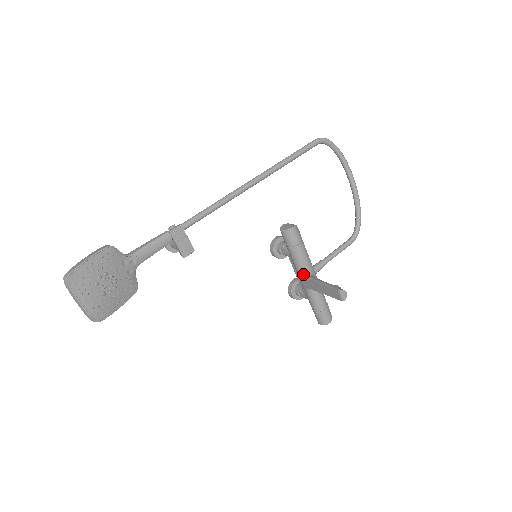
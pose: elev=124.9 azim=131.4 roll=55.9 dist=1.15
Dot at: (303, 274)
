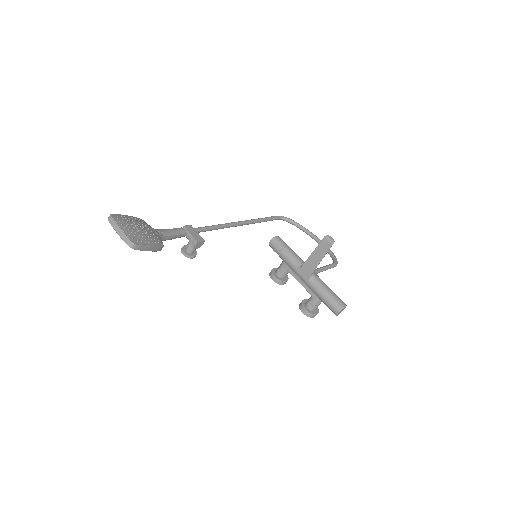
Dot at: (300, 267)
